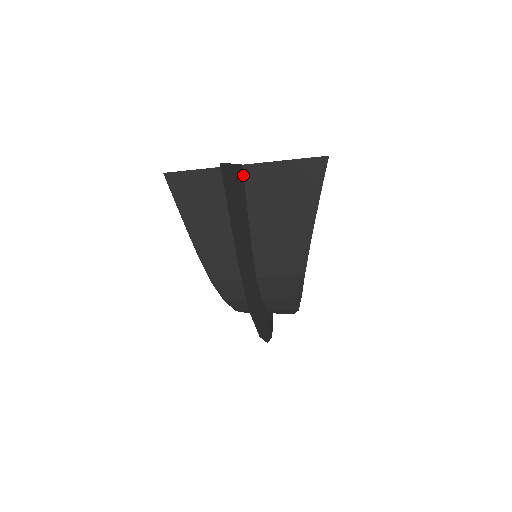
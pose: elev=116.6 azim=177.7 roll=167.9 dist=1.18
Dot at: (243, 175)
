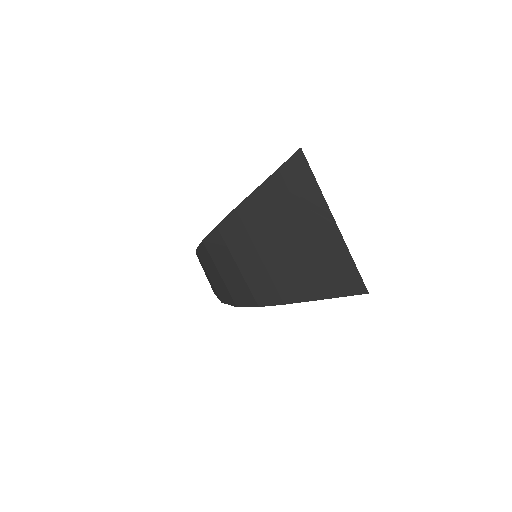
Dot at: (327, 226)
